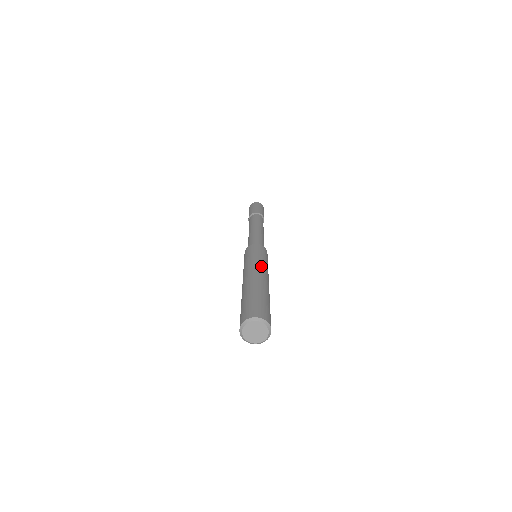
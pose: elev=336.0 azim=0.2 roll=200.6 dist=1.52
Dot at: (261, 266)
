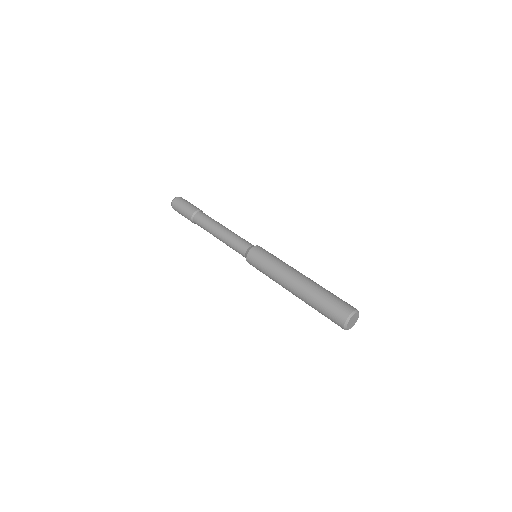
Dot at: occluded
